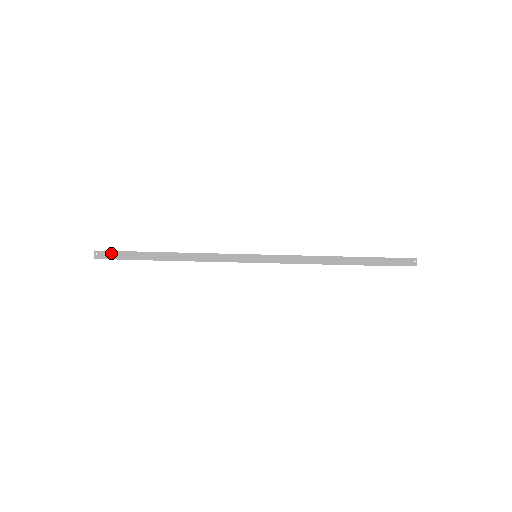
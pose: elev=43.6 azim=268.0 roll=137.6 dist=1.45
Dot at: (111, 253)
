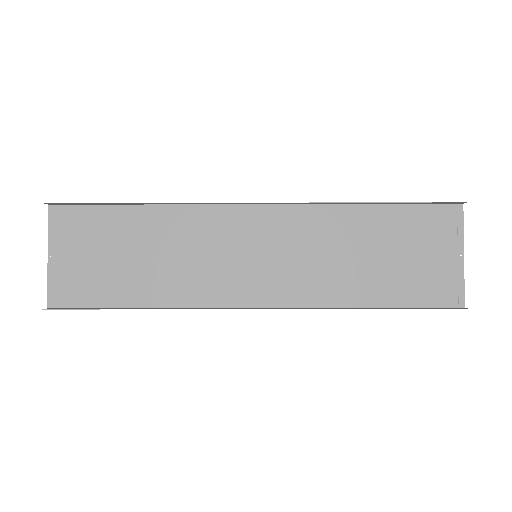
Dot at: (69, 204)
